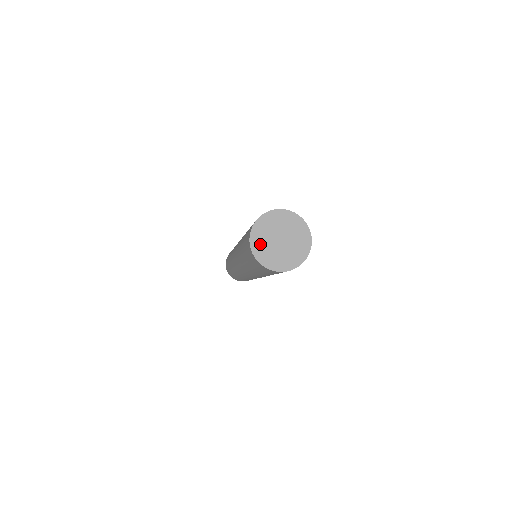
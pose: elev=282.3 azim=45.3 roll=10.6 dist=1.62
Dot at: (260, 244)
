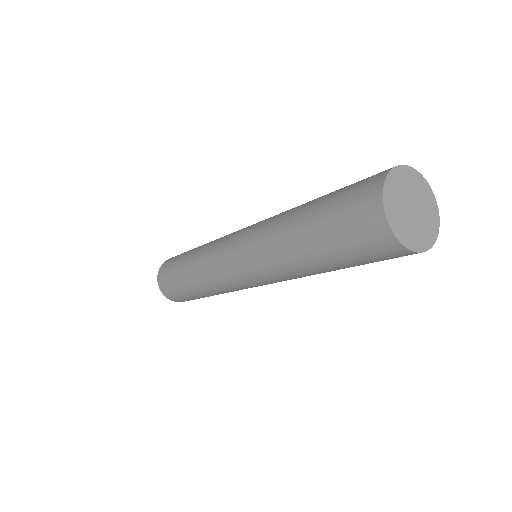
Dot at: (393, 198)
